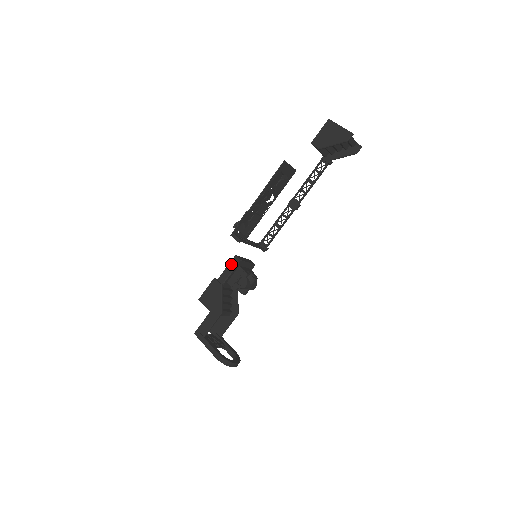
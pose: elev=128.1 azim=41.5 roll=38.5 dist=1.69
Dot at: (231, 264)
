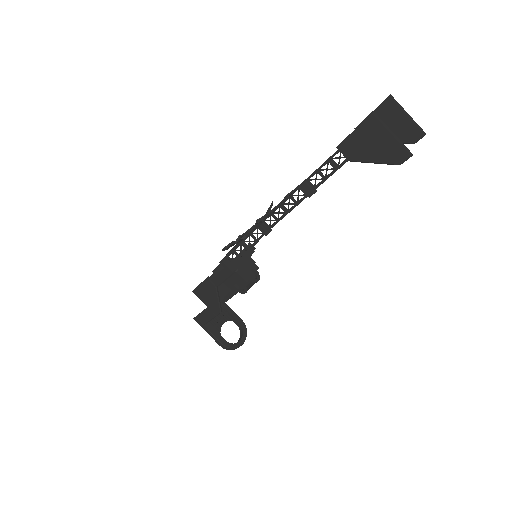
Dot at: (225, 271)
